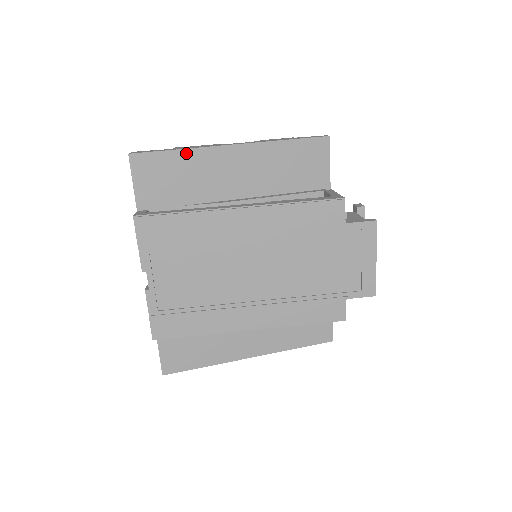
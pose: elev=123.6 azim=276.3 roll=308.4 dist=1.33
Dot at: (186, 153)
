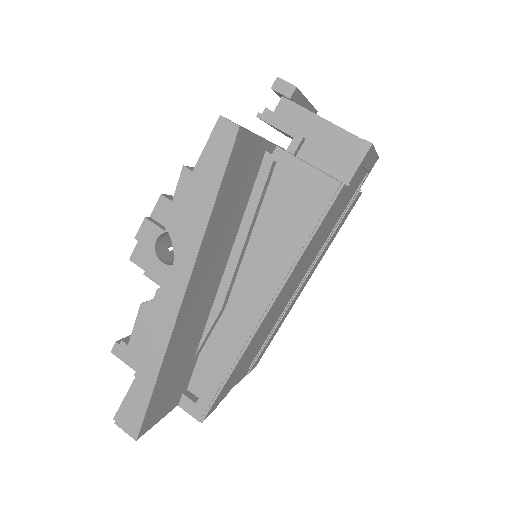
Dot at: (164, 365)
